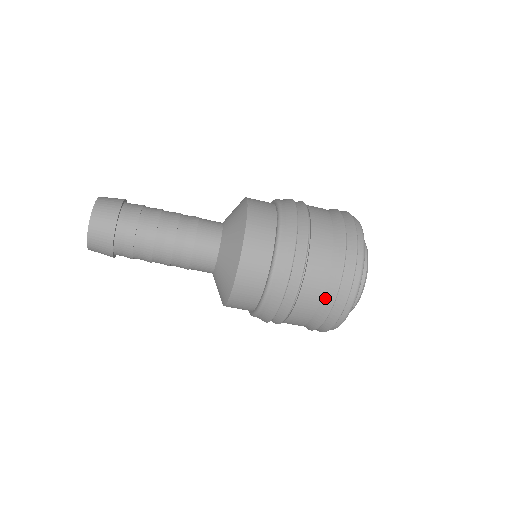
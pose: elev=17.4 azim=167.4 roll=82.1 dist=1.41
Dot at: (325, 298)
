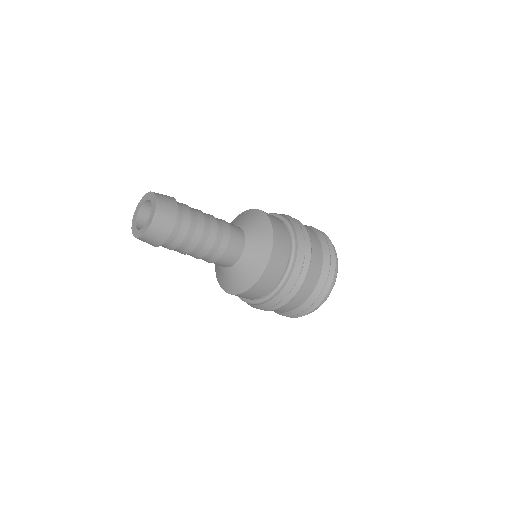
Dot at: (304, 303)
